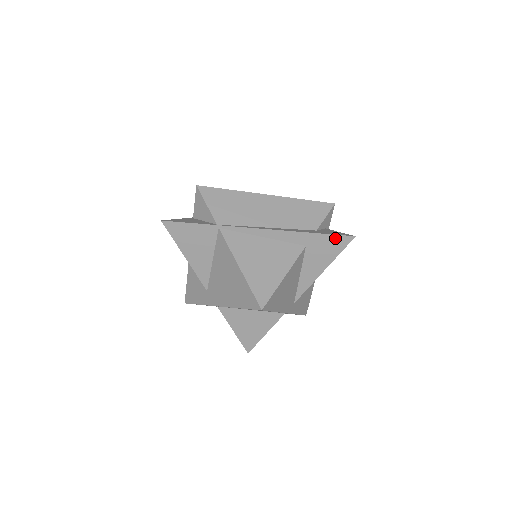
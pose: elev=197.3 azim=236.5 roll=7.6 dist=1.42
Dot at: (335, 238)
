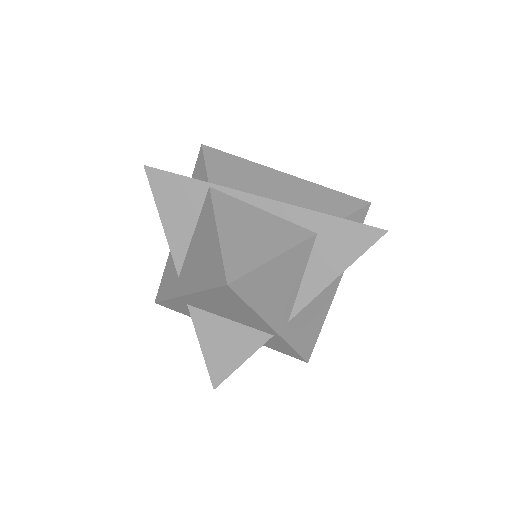
Dot at: (359, 228)
